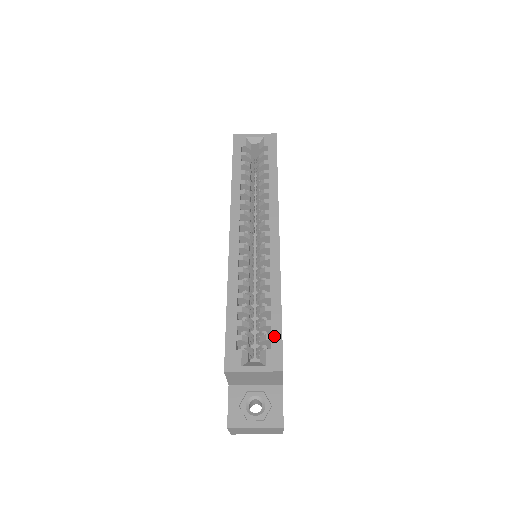
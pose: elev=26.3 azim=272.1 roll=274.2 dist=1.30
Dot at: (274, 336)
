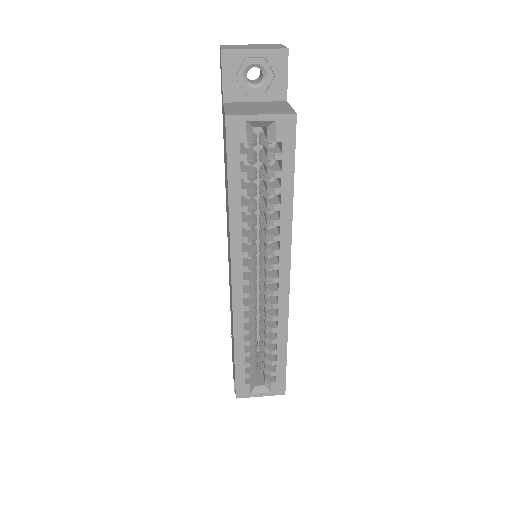
Dot at: (279, 373)
